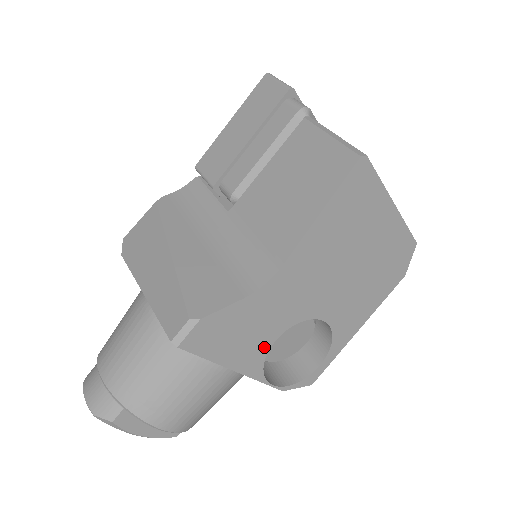
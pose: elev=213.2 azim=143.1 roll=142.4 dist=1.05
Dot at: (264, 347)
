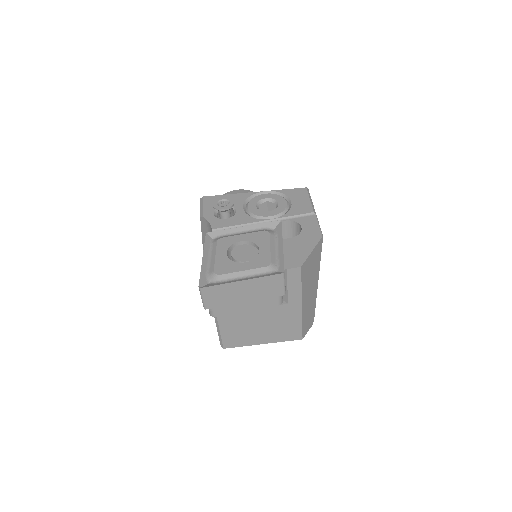
Dot at: occluded
